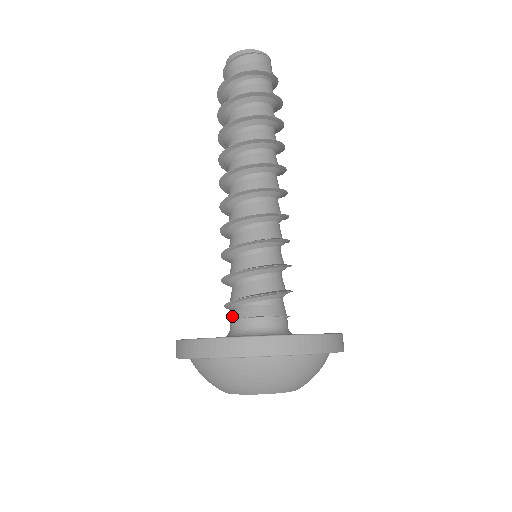
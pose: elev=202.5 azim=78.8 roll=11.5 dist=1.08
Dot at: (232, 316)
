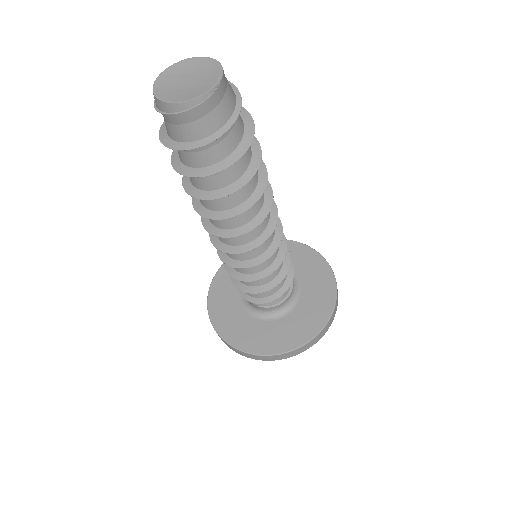
Dot at: occluded
